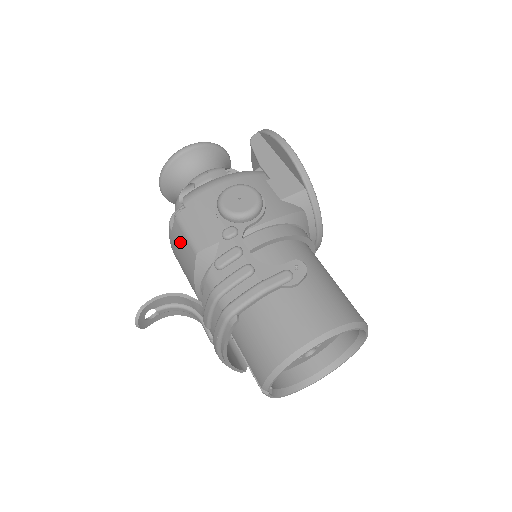
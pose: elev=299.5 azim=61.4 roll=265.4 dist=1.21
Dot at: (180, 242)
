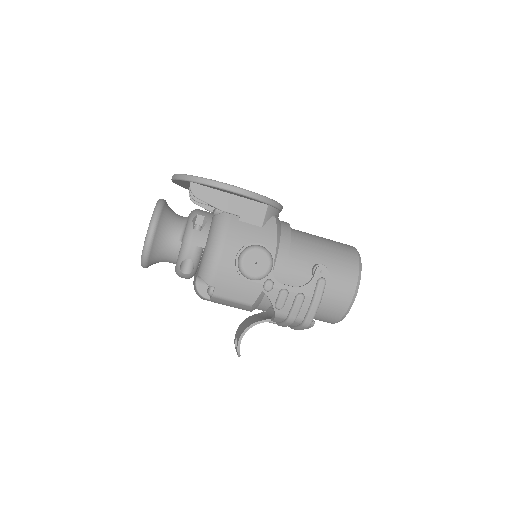
Dot at: (226, 304)
